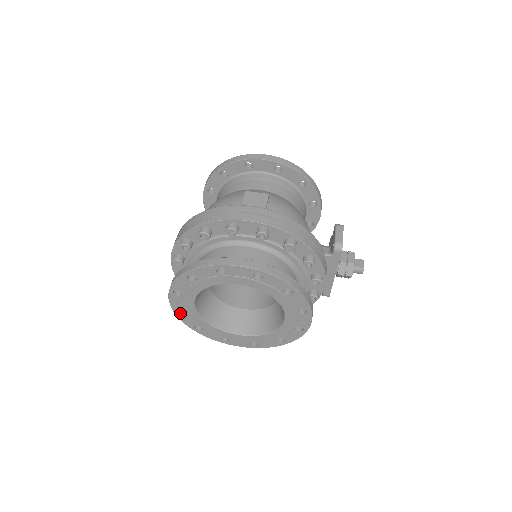
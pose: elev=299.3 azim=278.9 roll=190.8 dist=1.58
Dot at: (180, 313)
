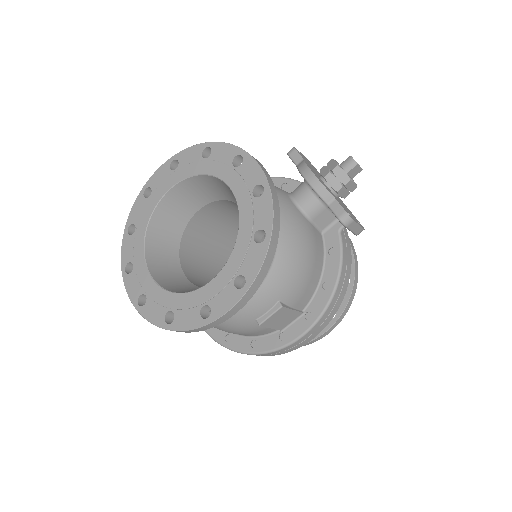
Dot at: occluded
